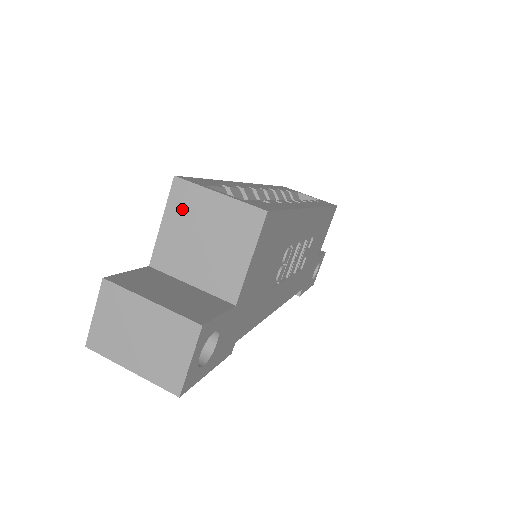
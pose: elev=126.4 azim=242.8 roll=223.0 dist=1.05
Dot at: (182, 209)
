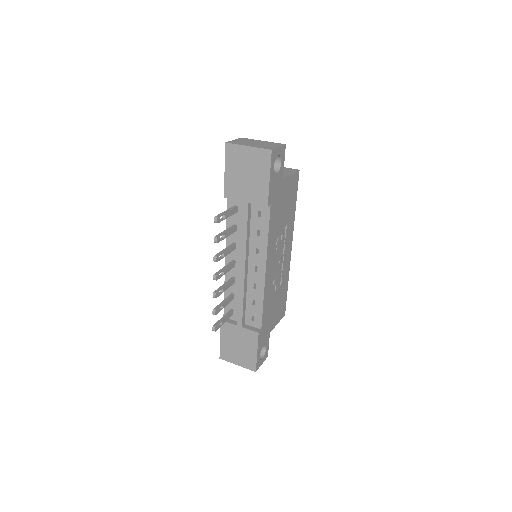
Dot at: occluded
